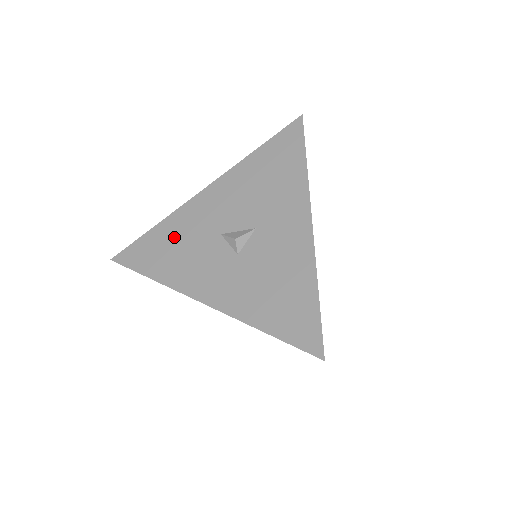
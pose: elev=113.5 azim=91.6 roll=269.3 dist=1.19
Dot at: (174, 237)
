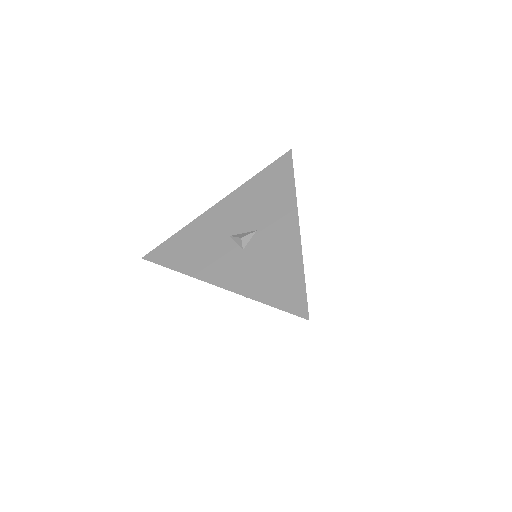
Dot at: (193, 239)
